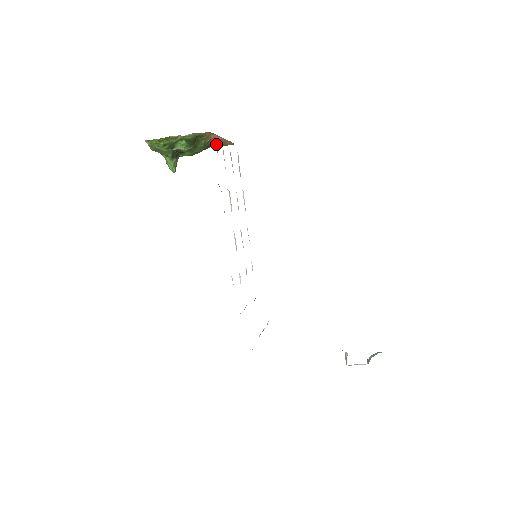
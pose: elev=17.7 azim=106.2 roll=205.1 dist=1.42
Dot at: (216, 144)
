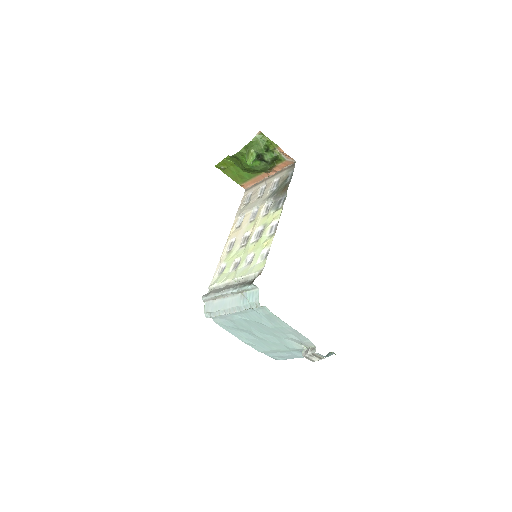
Dot at: (240, 177)
